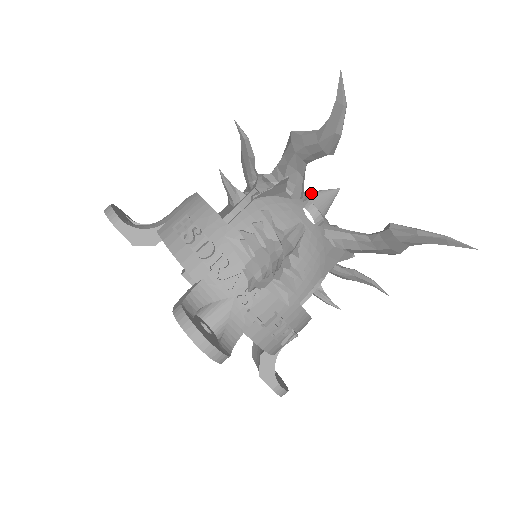
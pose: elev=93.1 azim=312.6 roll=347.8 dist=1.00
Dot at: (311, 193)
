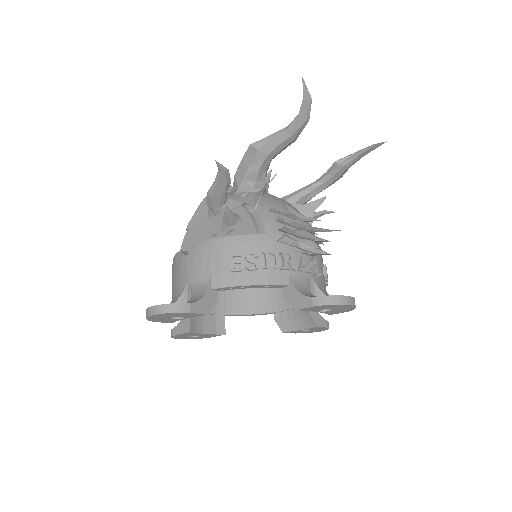
Dot at: occluded
